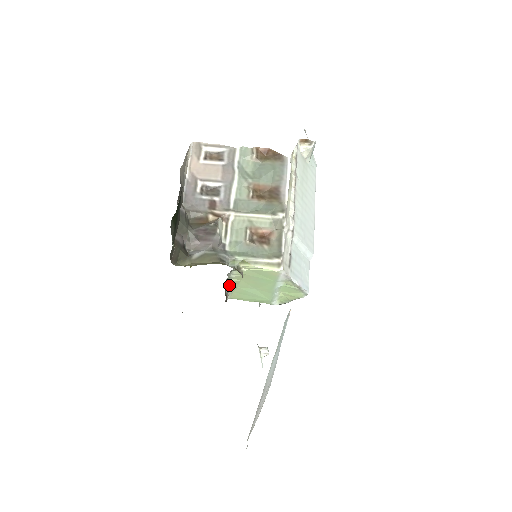
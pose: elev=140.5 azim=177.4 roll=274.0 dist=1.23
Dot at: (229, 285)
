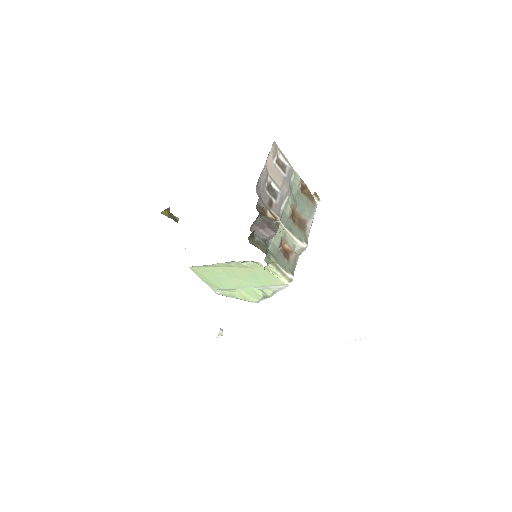
Dot at: (219, 263)
